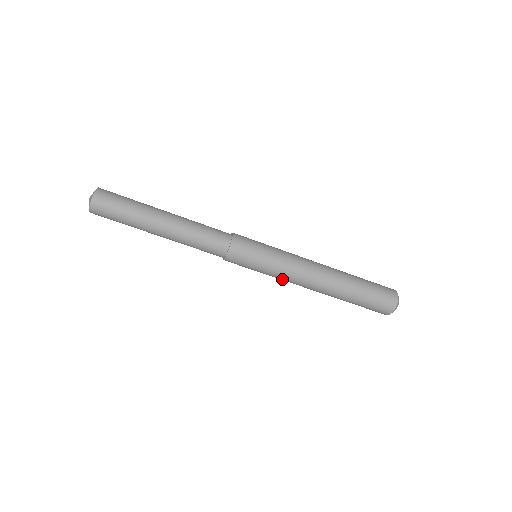
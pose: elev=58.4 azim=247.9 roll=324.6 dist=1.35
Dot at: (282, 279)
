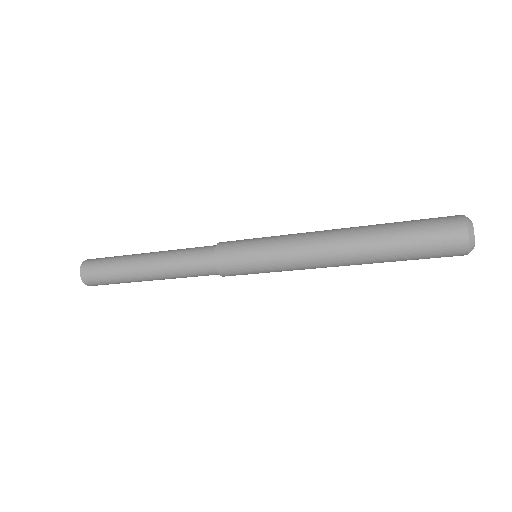
Dot at: occluded
